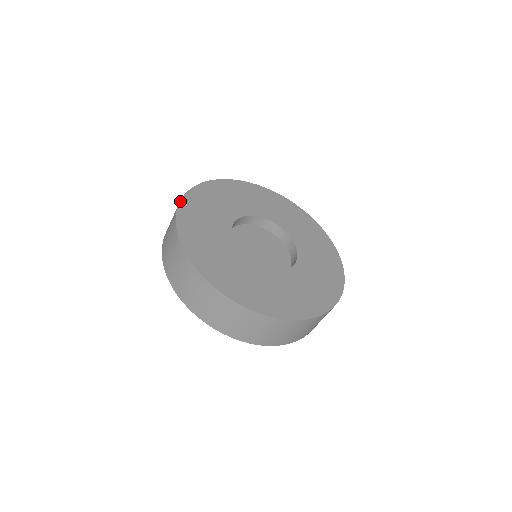
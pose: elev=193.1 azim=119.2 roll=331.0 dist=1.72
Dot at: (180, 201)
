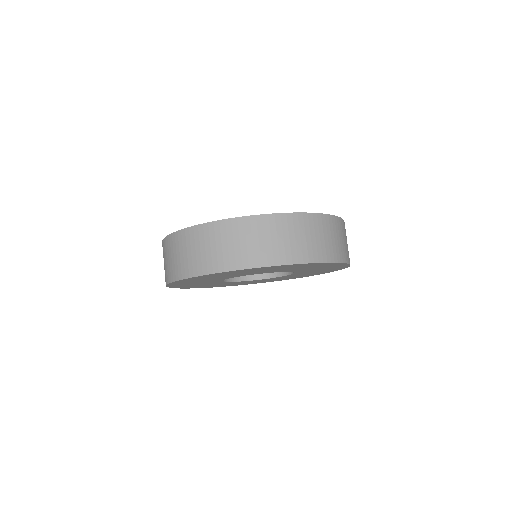
Dot at: occluded
